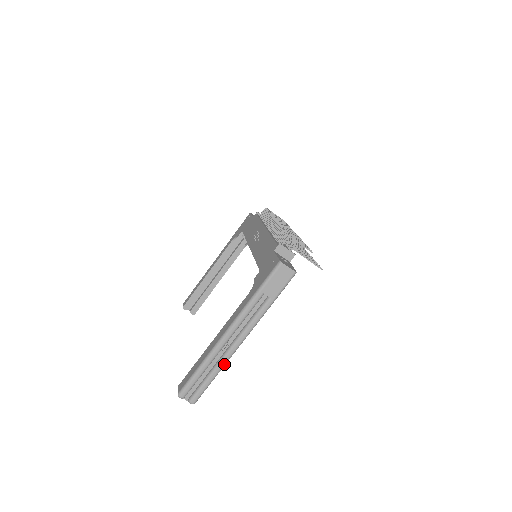
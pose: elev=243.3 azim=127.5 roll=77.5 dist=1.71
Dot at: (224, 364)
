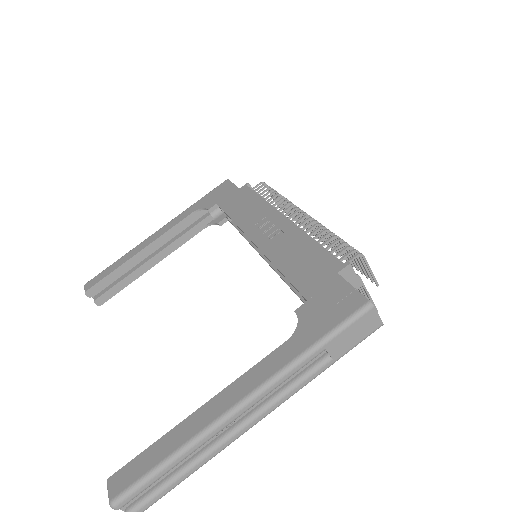
Dot at: (214, 455)
